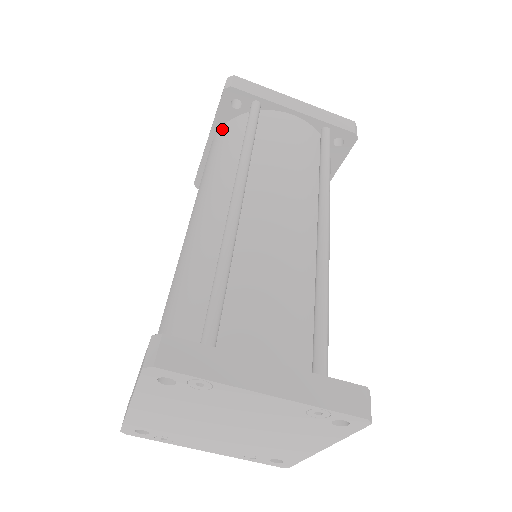
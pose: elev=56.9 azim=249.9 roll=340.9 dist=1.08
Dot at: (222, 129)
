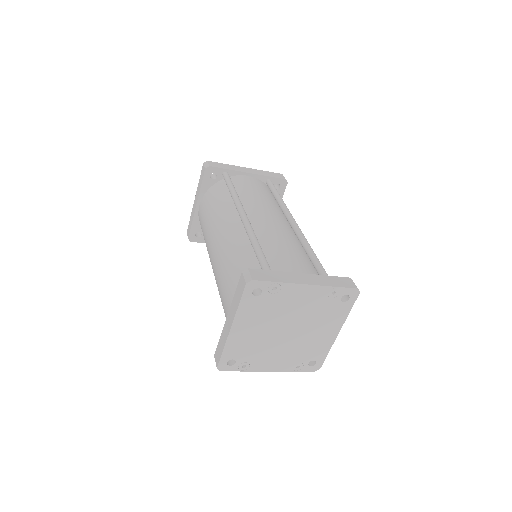
Dot at: (207, 194)
